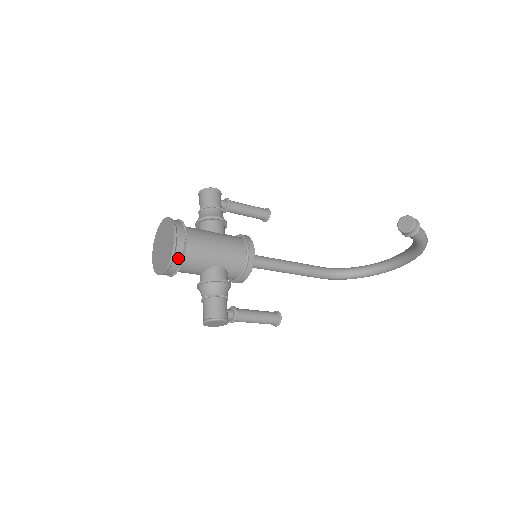
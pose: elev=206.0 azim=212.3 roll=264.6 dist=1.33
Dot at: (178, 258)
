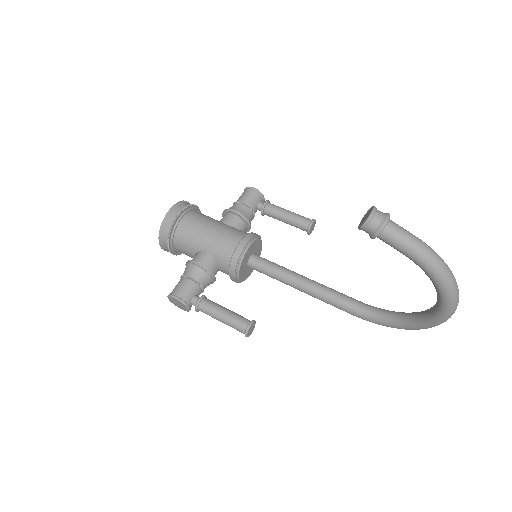
Dot at: (167, 232)
